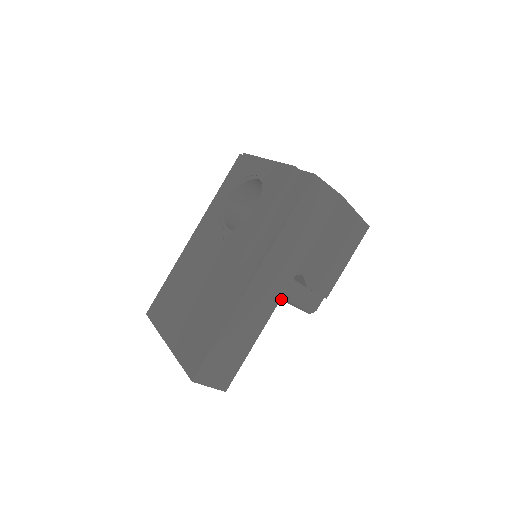
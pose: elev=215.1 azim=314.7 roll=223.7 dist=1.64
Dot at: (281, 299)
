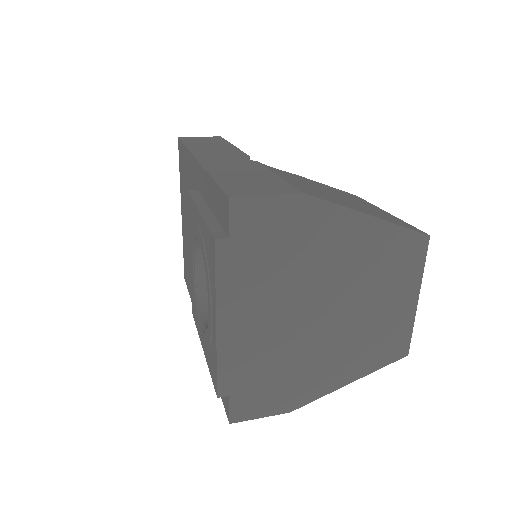
Dot at: occluded
